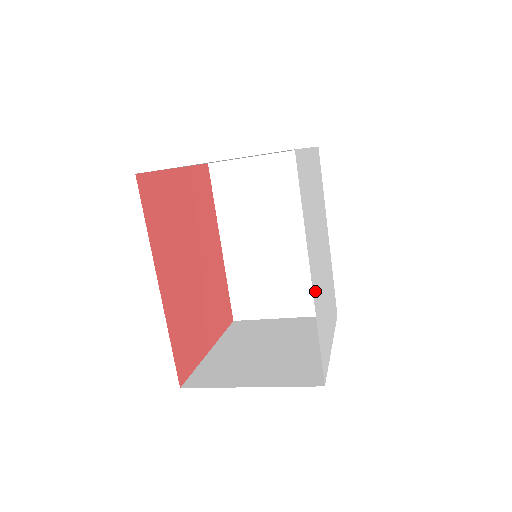
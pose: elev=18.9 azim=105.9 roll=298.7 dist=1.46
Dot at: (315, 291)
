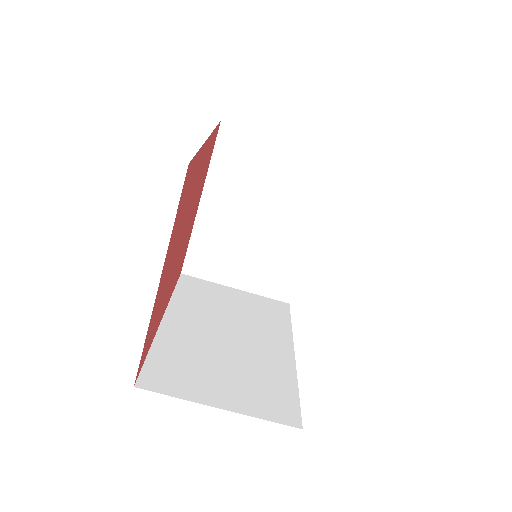
Dot at: occluded
